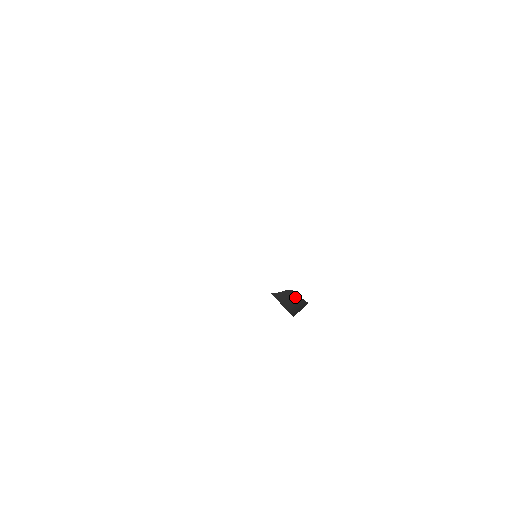
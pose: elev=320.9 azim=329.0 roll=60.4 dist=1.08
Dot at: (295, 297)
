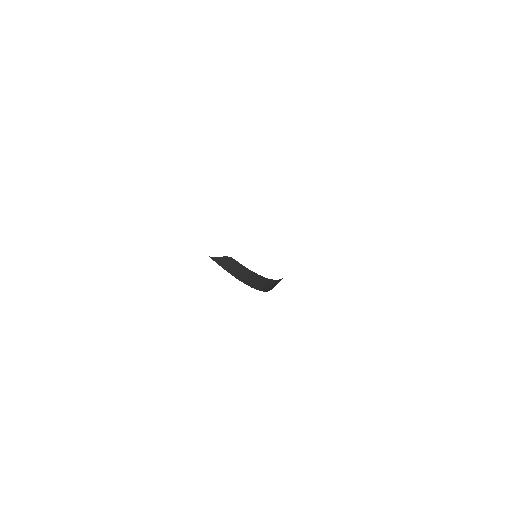
Dot at: (237, 265)
